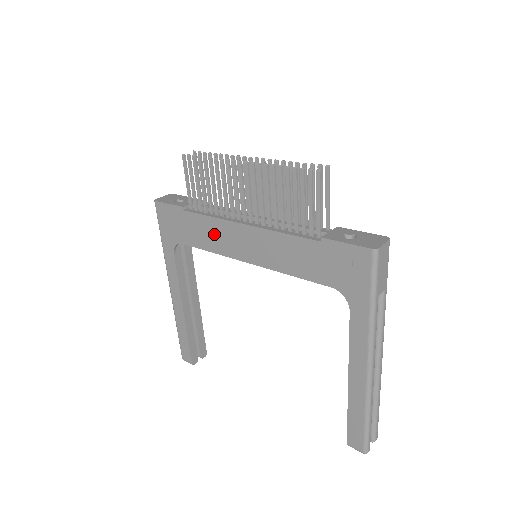
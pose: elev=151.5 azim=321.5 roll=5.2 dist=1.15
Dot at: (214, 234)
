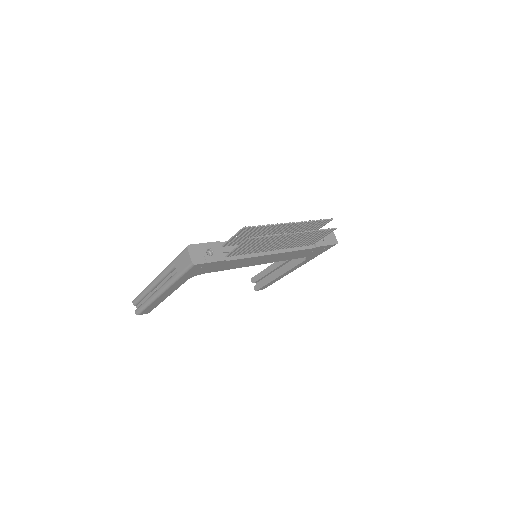
Dot at: (243, 263)
